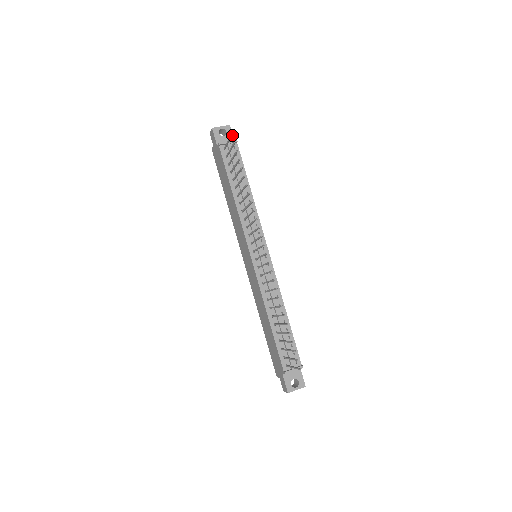
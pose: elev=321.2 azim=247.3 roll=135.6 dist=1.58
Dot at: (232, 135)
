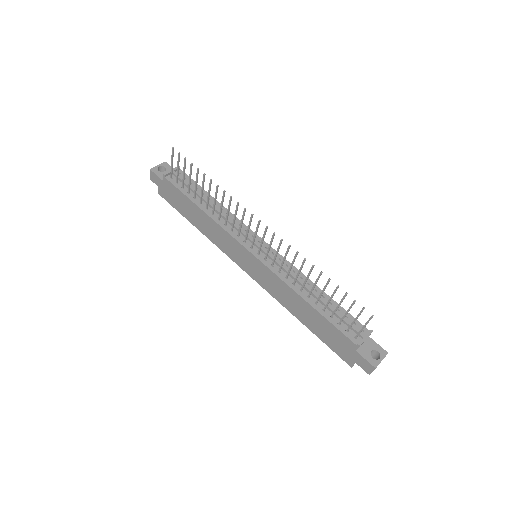
Dot at: (173, 149)
